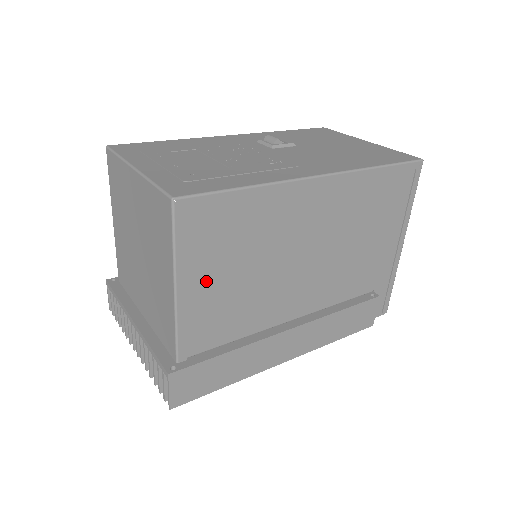
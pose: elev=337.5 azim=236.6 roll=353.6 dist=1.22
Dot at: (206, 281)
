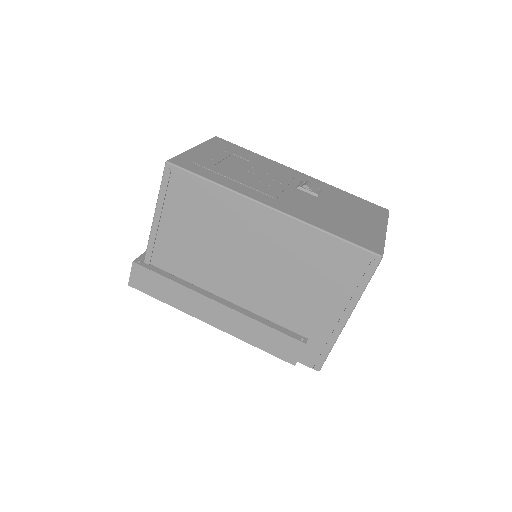
Dot at: (174, 224)
